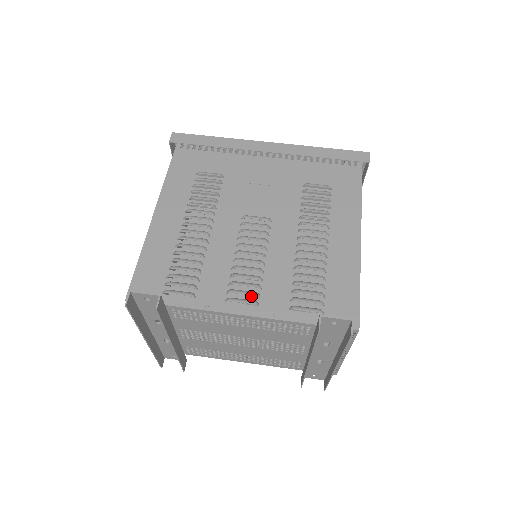
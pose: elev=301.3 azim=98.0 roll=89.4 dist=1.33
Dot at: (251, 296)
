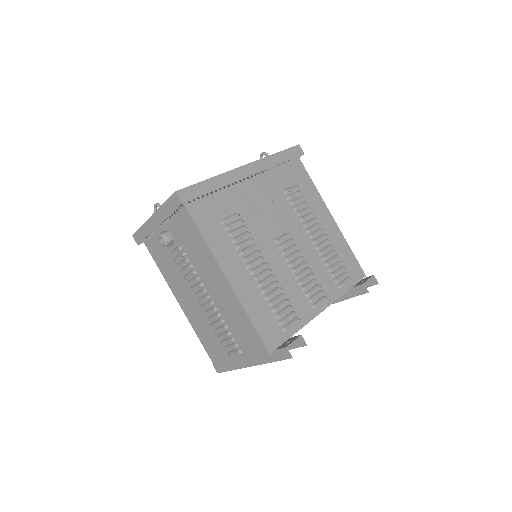
Dot at: occluded
